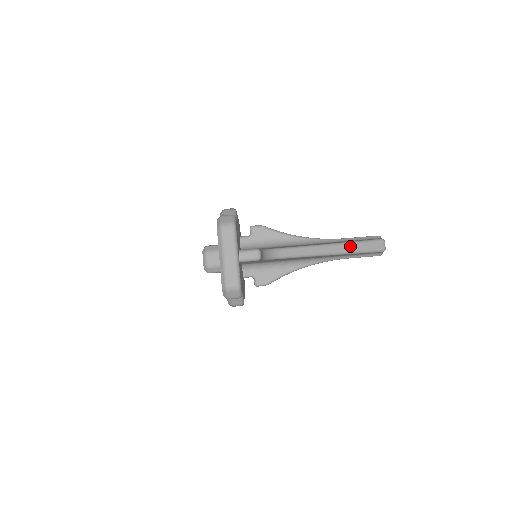
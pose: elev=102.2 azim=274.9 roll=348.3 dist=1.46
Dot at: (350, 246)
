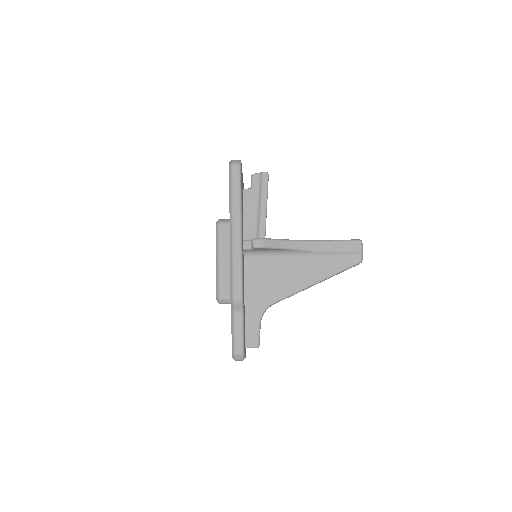
Dot at: occluded
